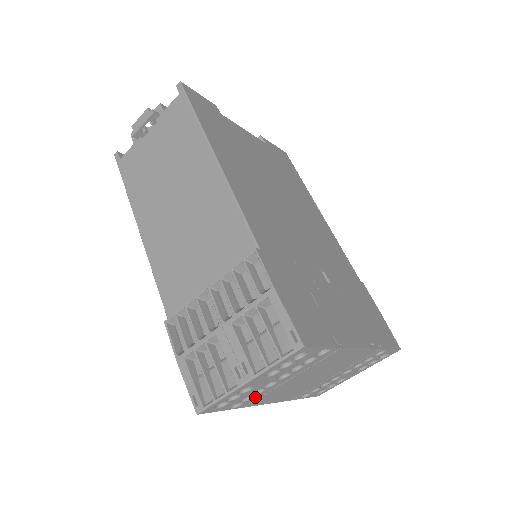
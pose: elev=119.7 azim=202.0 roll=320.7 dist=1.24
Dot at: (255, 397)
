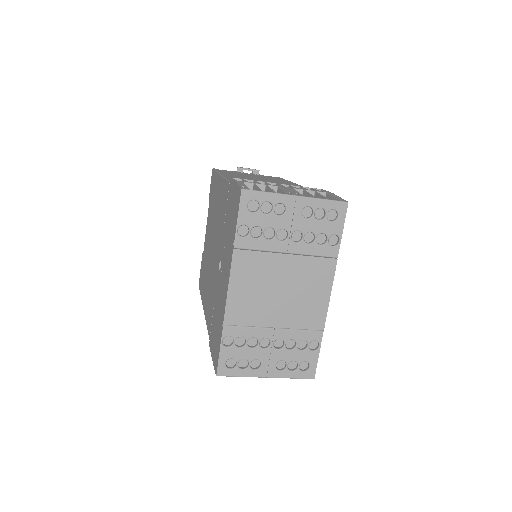
Dot at: (256, 242)
